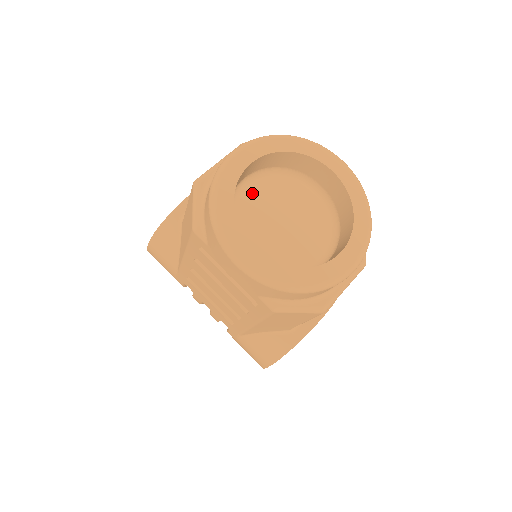
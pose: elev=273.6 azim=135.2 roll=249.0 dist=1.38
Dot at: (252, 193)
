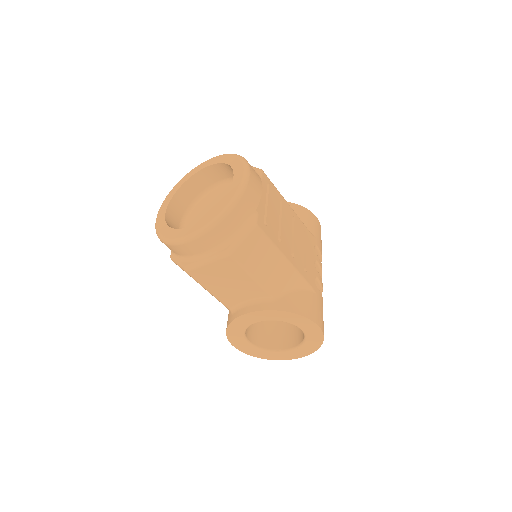
Dot at: (217, 192)
